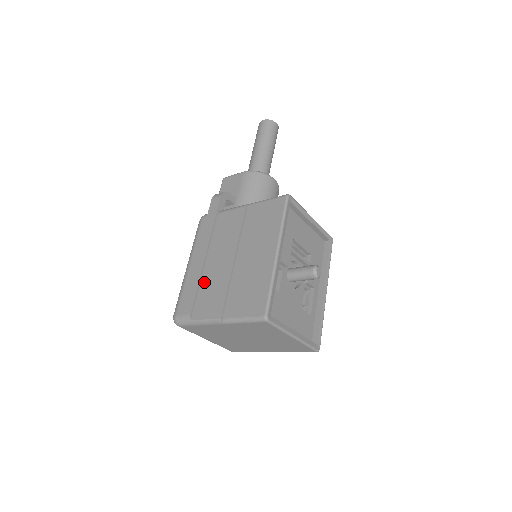
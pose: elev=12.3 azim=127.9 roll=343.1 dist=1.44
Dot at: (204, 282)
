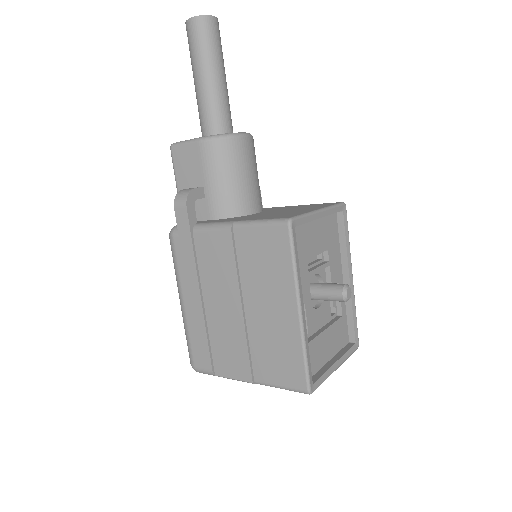
Dot at: (213, 332)
